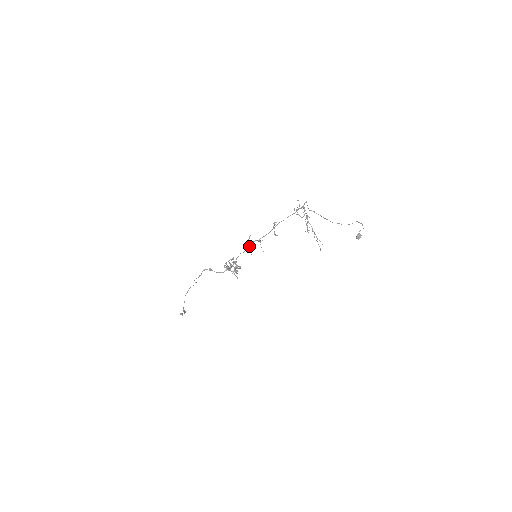
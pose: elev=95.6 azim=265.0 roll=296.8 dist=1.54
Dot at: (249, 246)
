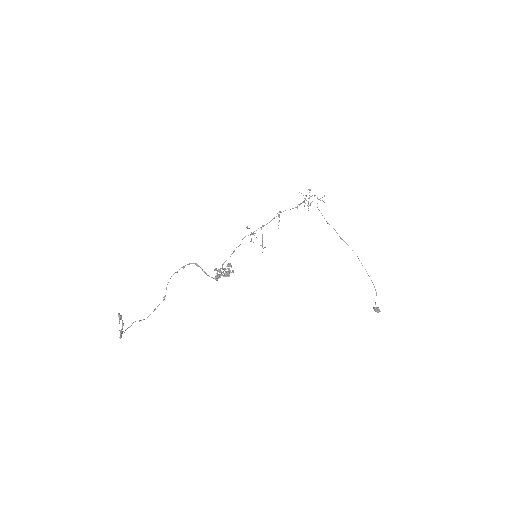
Dot at: occluded
